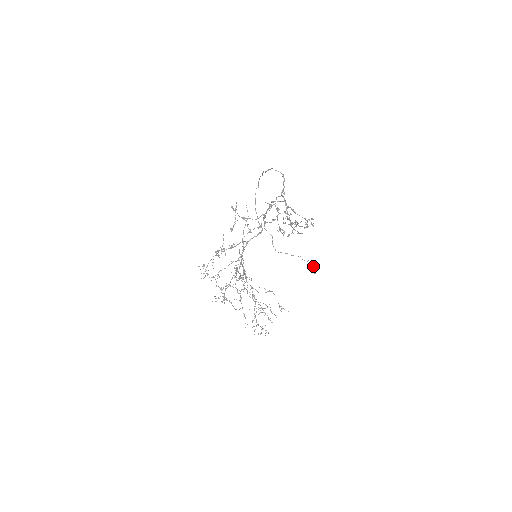
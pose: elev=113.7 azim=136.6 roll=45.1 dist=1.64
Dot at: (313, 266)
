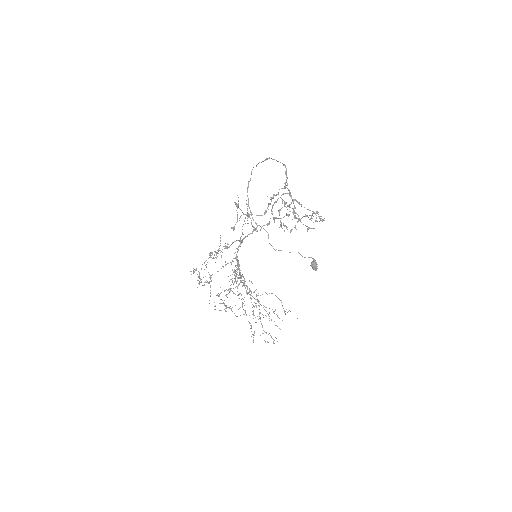
Dot at: (314, 263)
